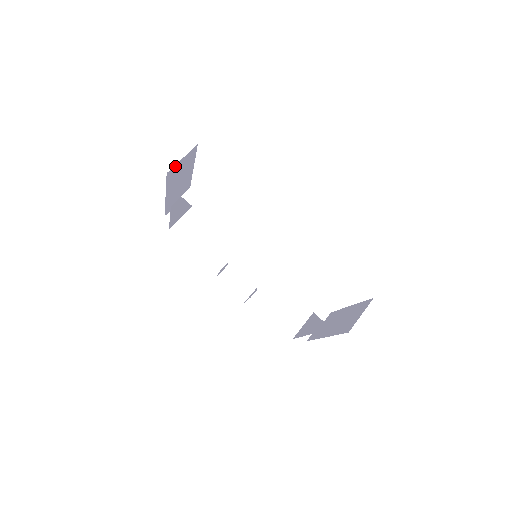
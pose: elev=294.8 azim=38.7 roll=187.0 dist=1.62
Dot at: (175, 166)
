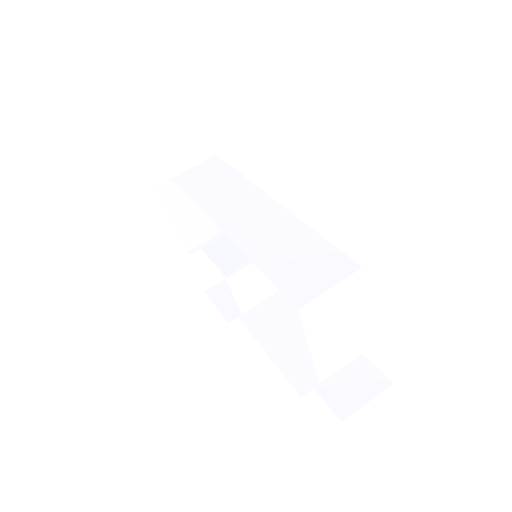
Dot at: (167, 144)
